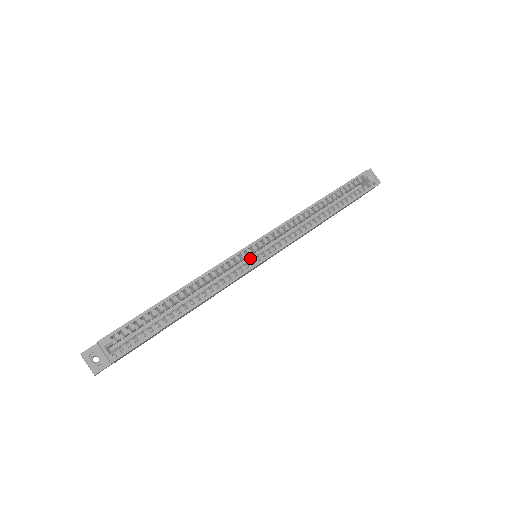
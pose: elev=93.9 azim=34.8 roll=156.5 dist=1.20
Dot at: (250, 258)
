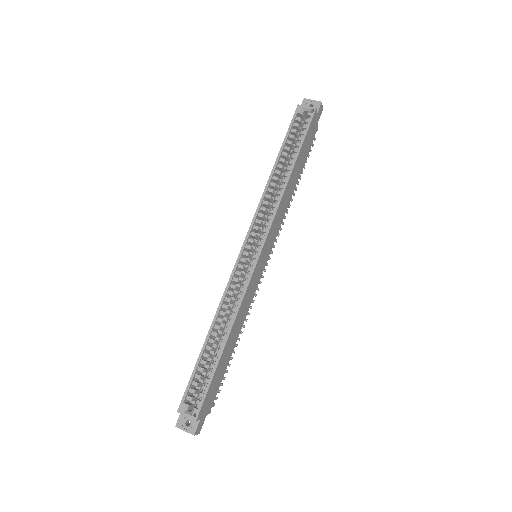
Dot at: occluded
